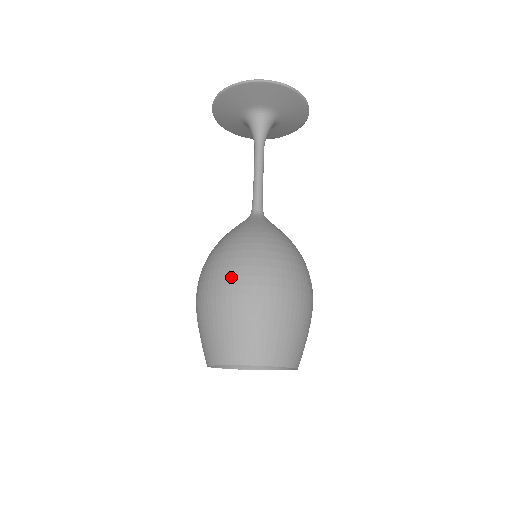
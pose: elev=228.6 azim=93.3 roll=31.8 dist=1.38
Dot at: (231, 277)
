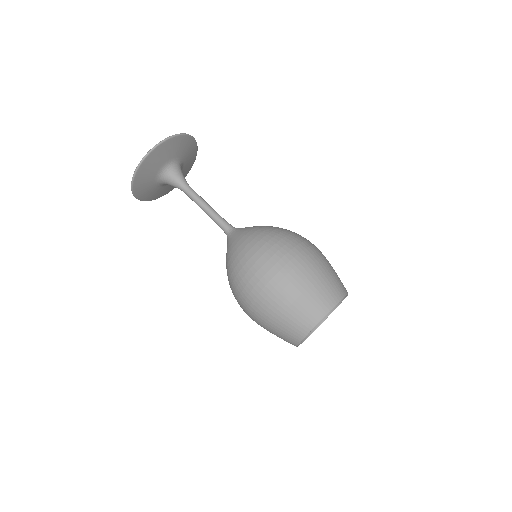
Dot at: (247, 299)
